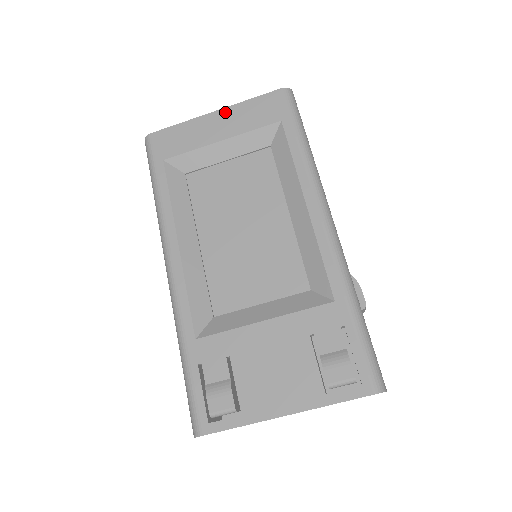
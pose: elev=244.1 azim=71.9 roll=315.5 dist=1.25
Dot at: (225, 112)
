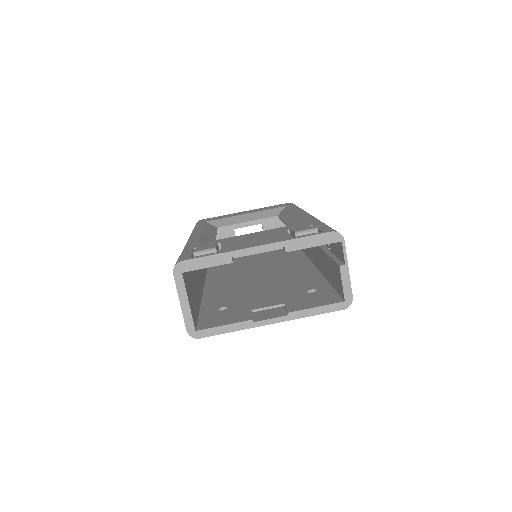
Dot at: (252, 210)
